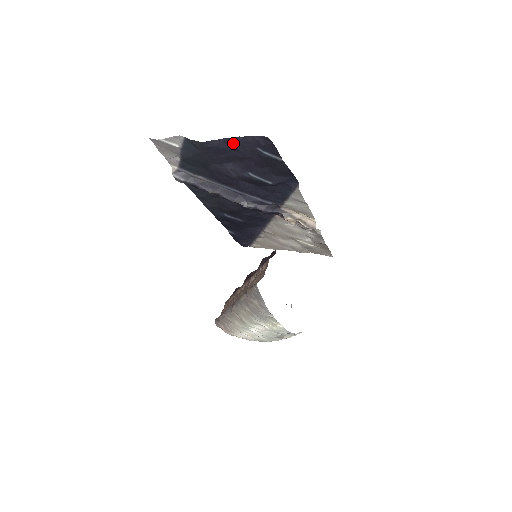
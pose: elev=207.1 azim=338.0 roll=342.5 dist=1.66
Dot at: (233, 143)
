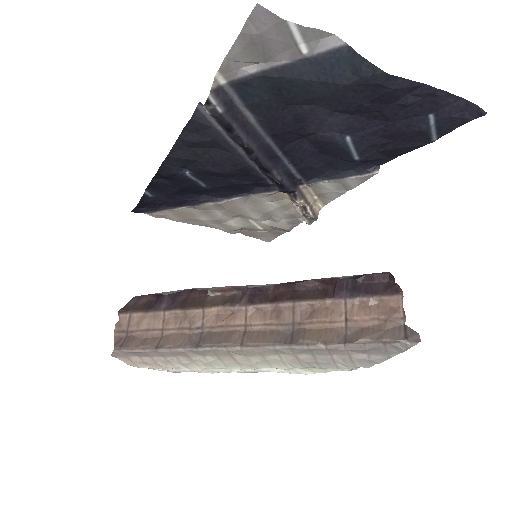
Dot at: (419, 95)
